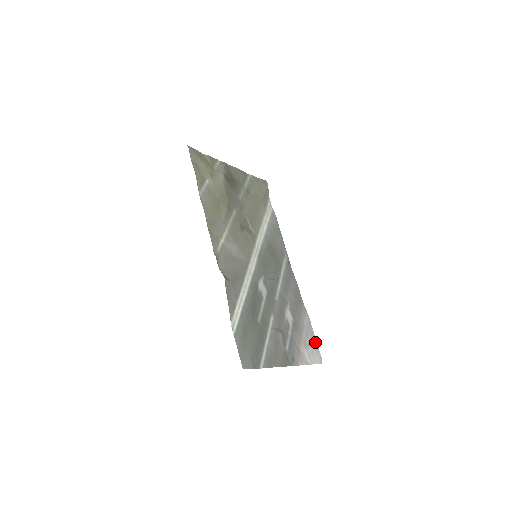
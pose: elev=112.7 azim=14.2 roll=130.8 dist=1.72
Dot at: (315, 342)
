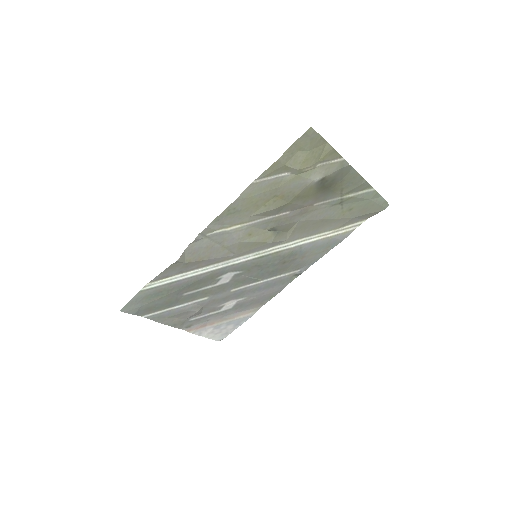
Dot at: (233, 329)
